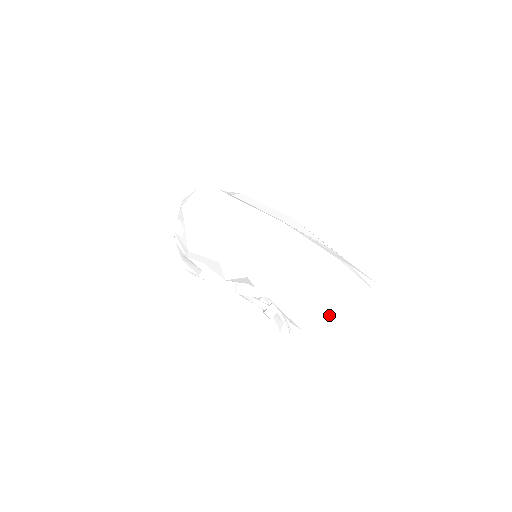
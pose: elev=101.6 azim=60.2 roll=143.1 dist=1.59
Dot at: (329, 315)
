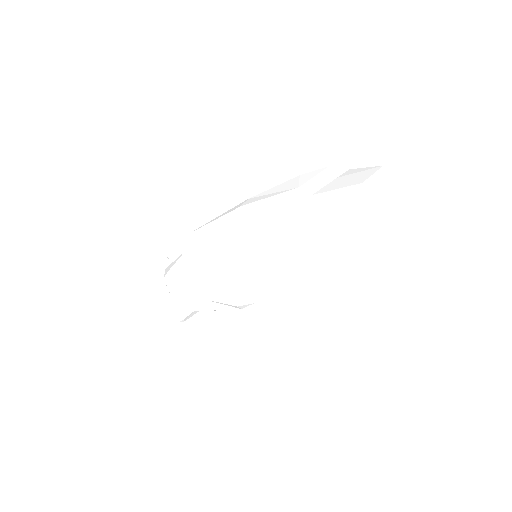
Dot at: (354, 253)
